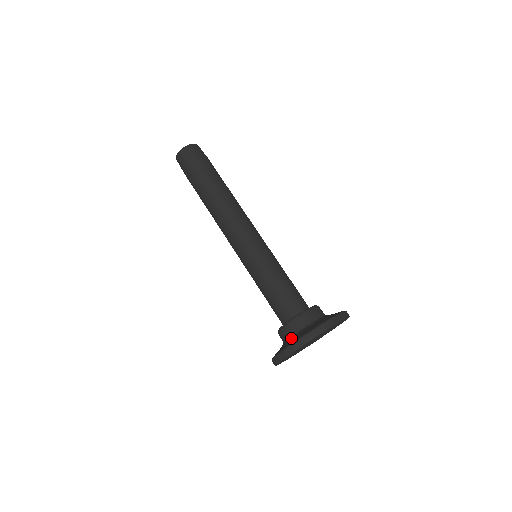
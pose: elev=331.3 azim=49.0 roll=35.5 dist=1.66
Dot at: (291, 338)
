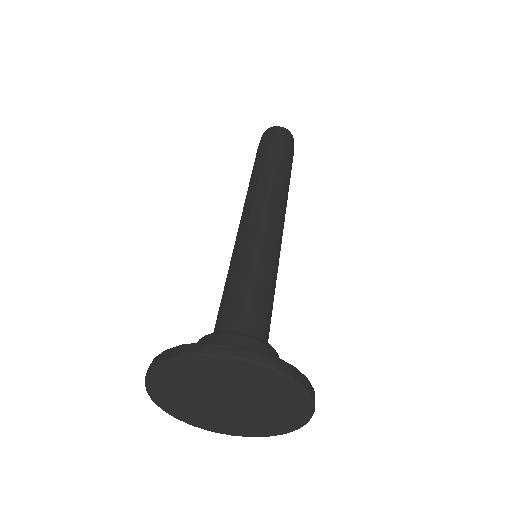
Dot at: occluded
